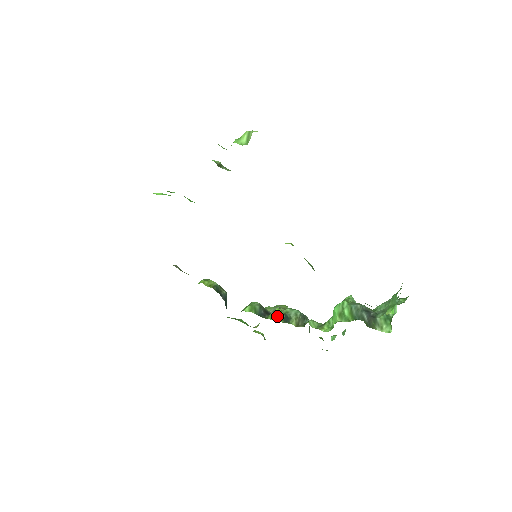
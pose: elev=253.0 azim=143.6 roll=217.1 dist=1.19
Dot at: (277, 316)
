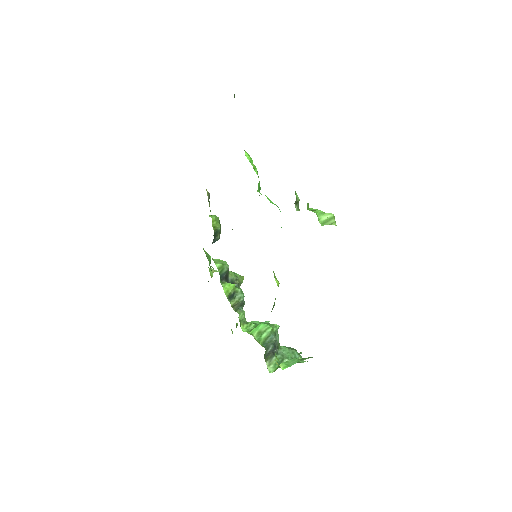
Dot at: (229, 290)
